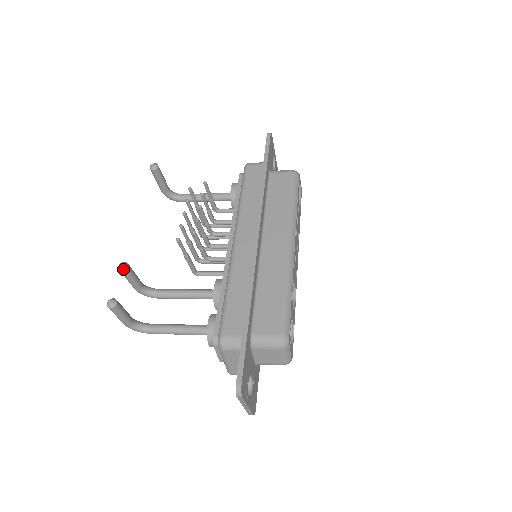
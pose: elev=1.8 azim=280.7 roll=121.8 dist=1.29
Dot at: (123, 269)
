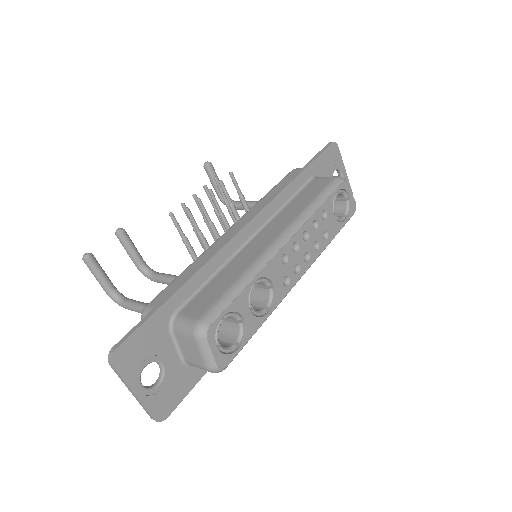
Dot at: (117, 233)
